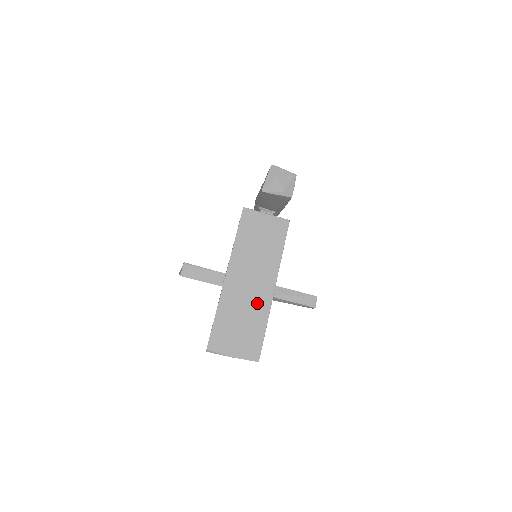
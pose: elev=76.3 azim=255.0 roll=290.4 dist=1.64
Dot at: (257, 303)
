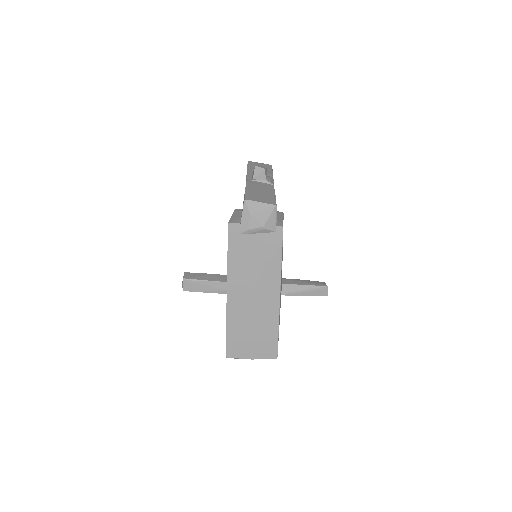
Dot at: (265, 312)
